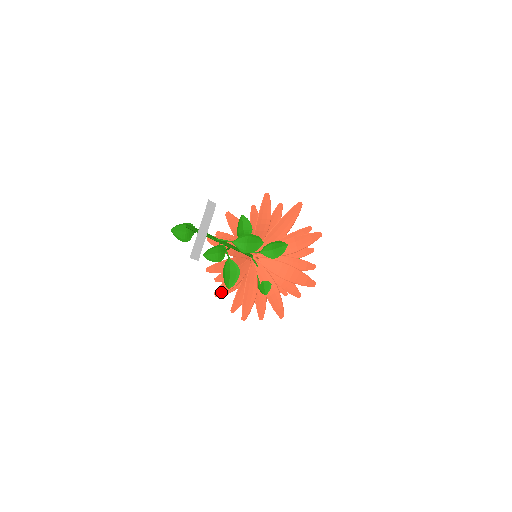
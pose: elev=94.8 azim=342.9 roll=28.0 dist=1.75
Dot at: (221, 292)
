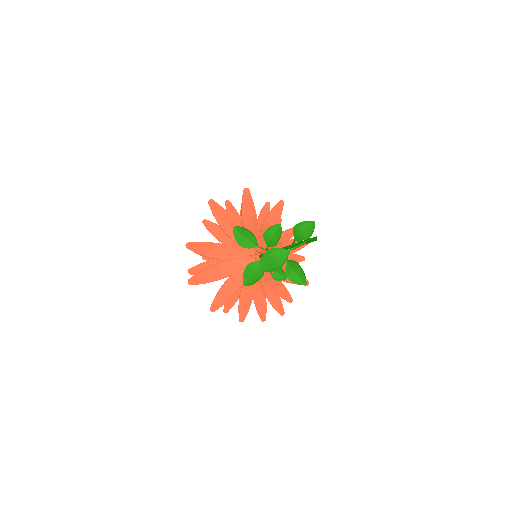
Dot at: (244, 314)
